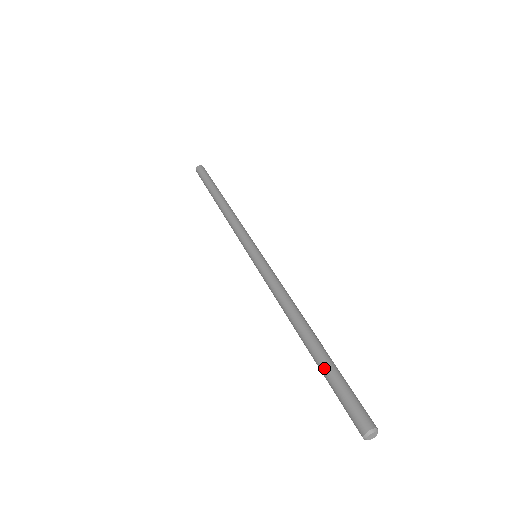
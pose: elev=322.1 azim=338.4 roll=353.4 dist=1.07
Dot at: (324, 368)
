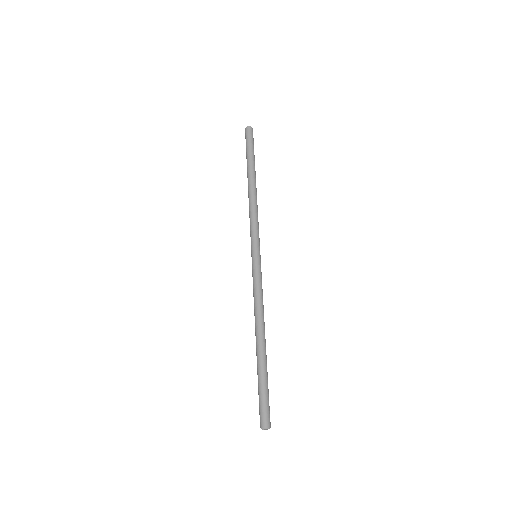
Dot at: (260, 375)
